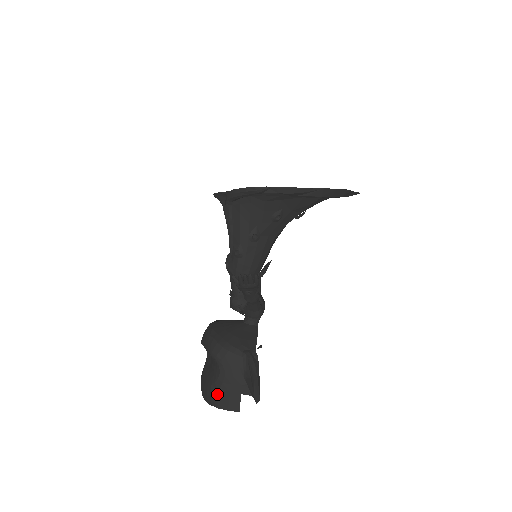
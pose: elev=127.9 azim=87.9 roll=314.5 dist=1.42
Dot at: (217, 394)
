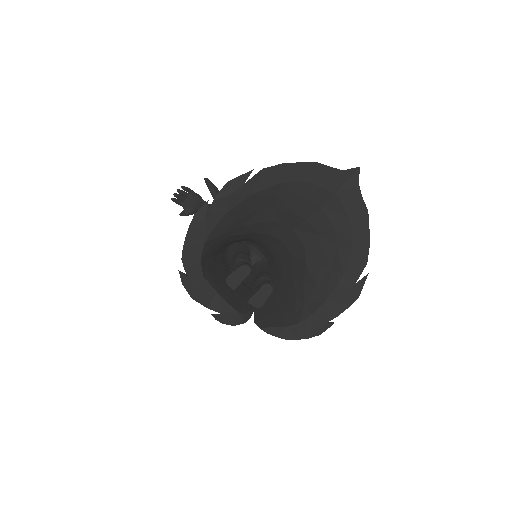
Dot at: occluded
